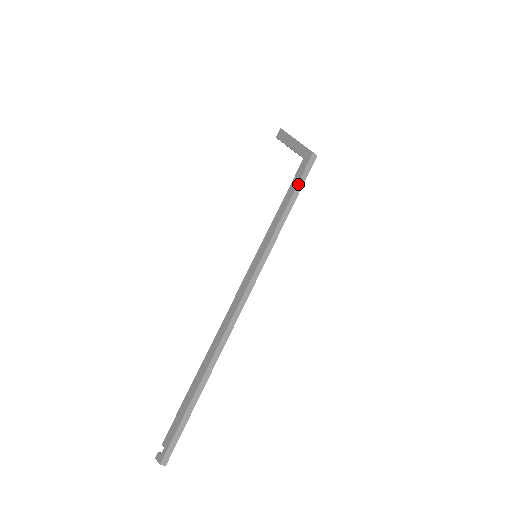
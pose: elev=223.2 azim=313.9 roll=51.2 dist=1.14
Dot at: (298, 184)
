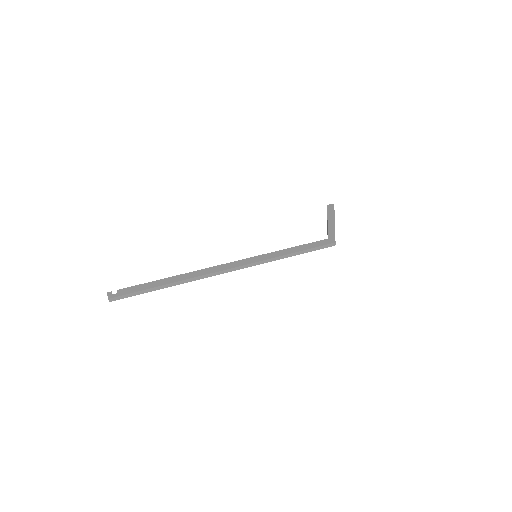
Dot at: (313, 248)
